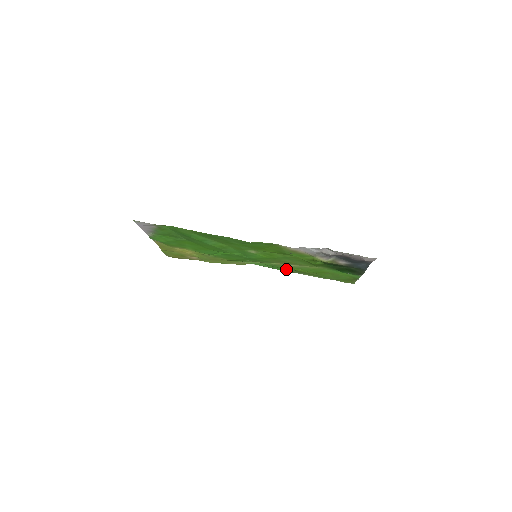
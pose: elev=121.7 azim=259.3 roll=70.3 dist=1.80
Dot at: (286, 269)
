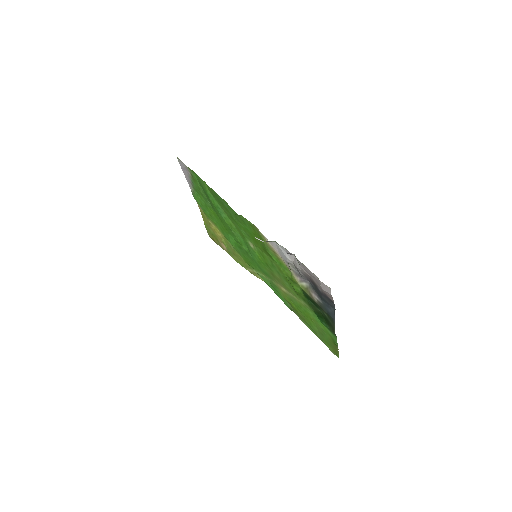
Dot at: occluded
